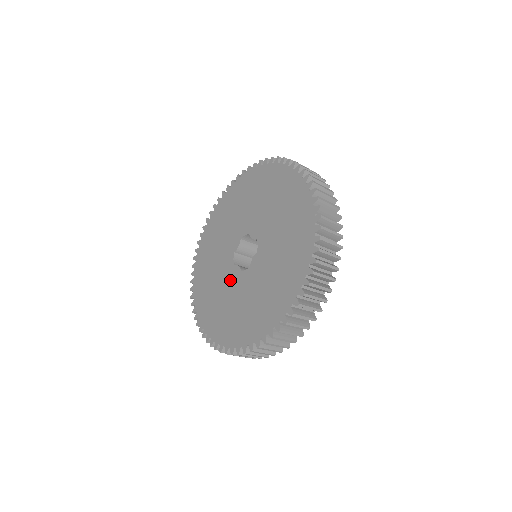
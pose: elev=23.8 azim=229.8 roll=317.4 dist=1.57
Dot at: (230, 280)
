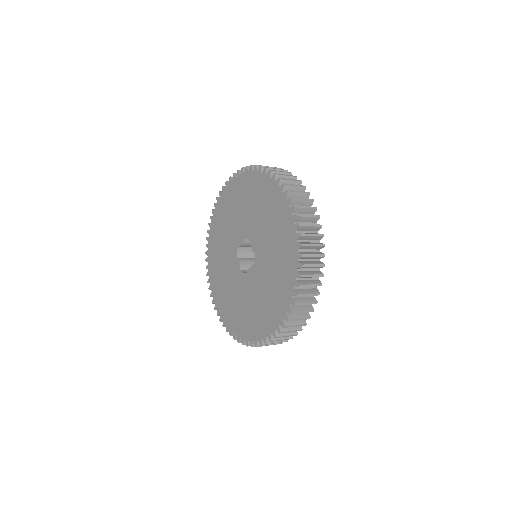
Dot at: (232, 270)
